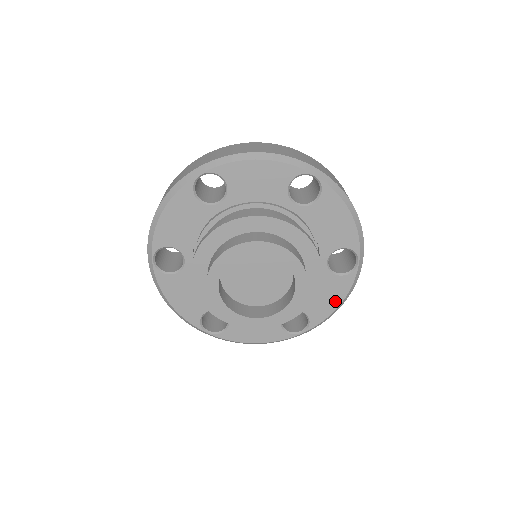
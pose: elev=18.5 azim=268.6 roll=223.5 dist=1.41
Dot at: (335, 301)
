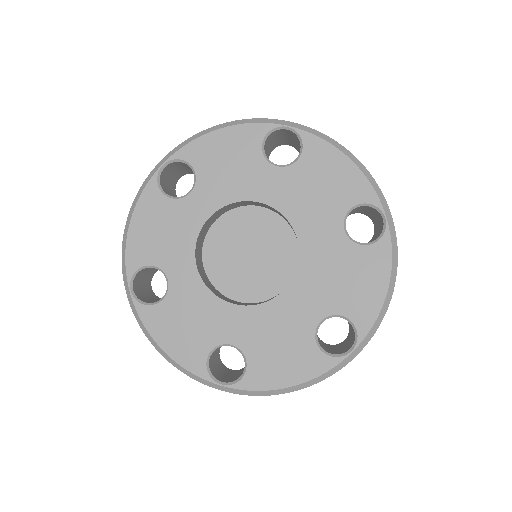
Dot at: (379, 285)
